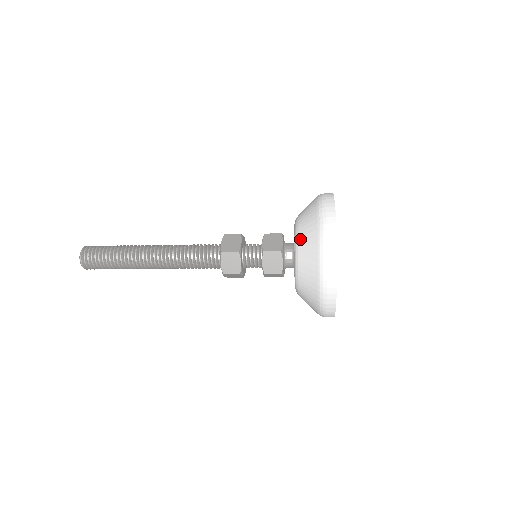
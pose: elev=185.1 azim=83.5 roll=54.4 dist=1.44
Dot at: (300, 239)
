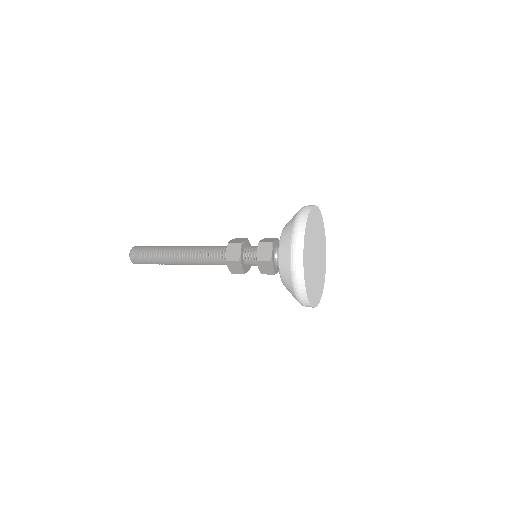
Dot at: (280, 259)
